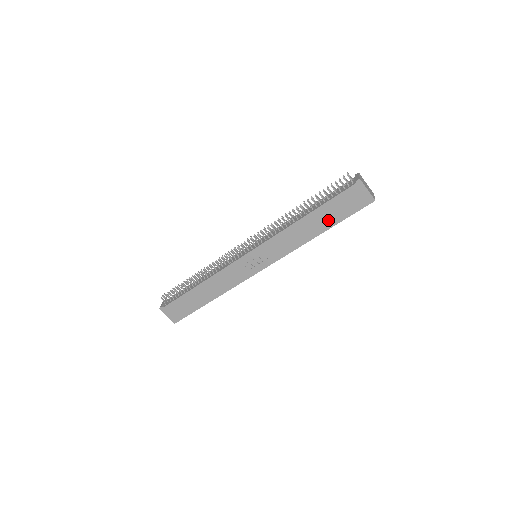
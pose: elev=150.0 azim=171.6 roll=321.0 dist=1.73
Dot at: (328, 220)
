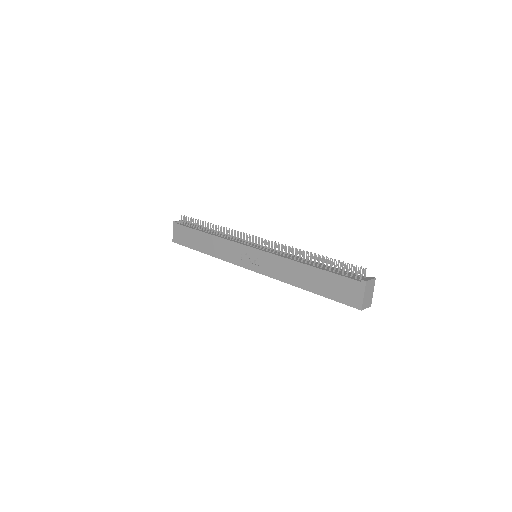
Dot at: (318, 286)
